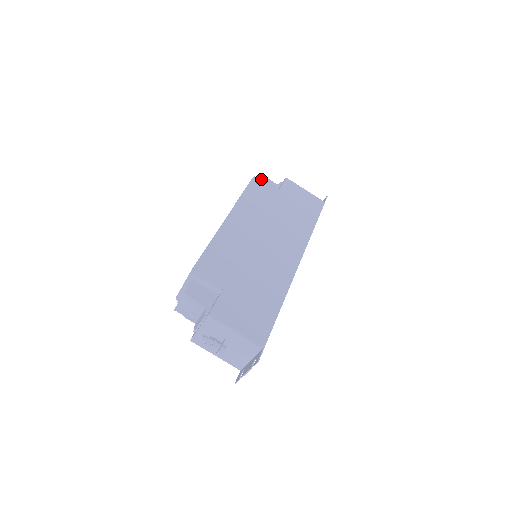
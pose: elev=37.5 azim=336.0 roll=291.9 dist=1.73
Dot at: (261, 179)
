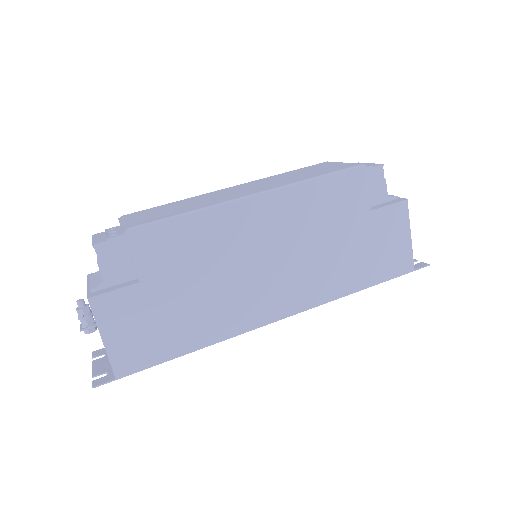
Dot at: (375, 172)
